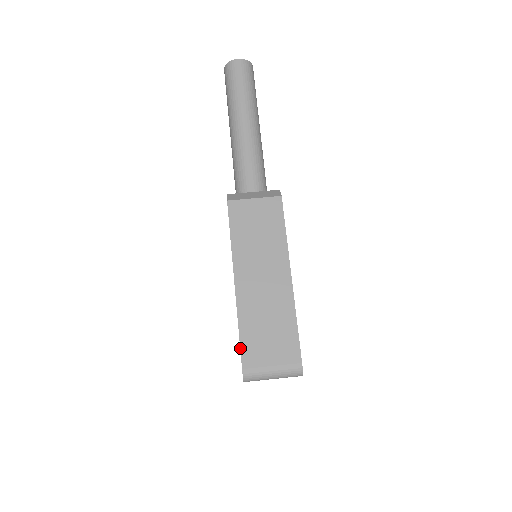
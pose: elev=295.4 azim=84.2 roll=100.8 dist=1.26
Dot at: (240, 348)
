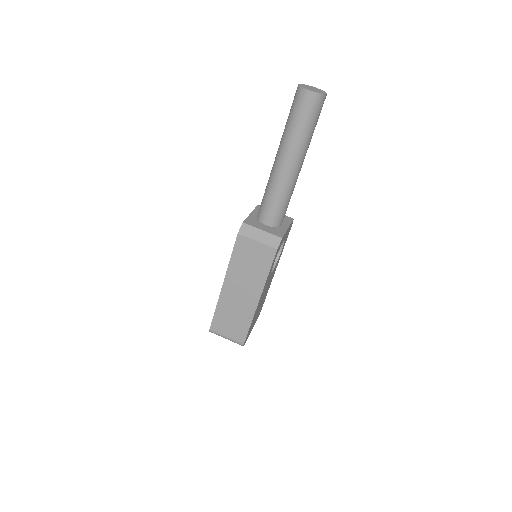
Dot at: (212, 319)
